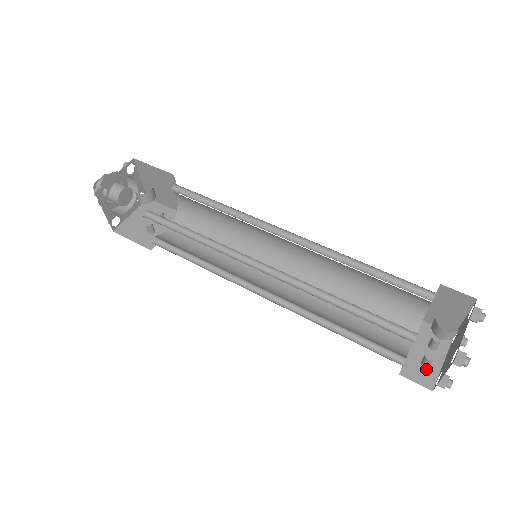
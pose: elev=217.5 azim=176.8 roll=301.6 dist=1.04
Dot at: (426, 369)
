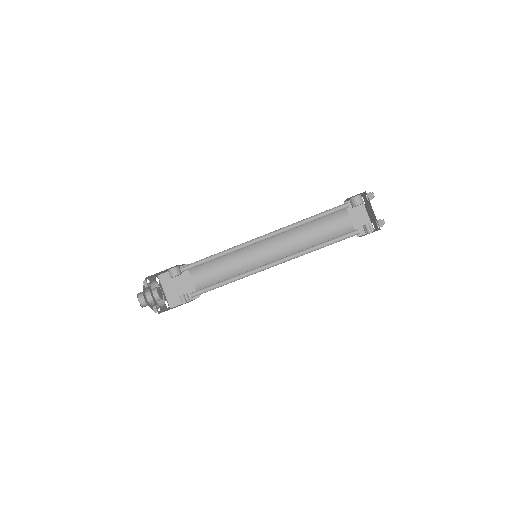
Dot at: occluded
